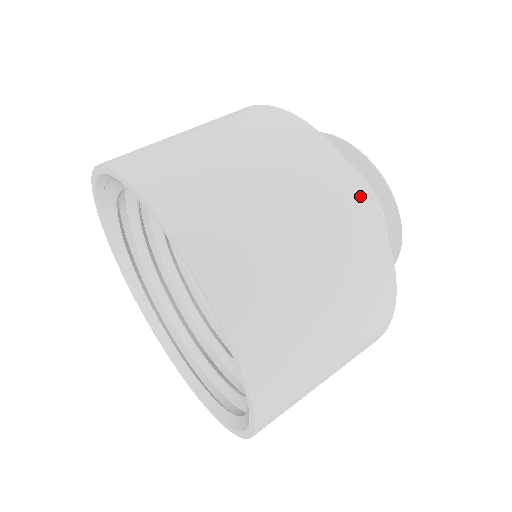
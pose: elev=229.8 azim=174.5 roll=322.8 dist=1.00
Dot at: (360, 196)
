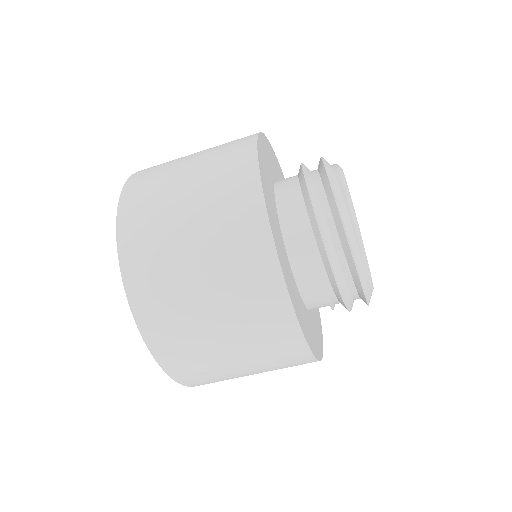
Dot at: (285, 310)
